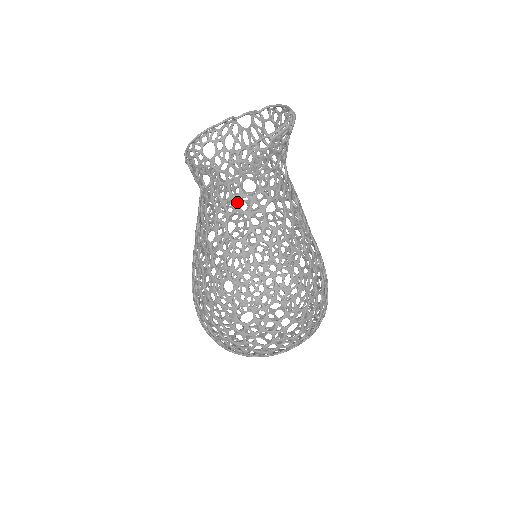
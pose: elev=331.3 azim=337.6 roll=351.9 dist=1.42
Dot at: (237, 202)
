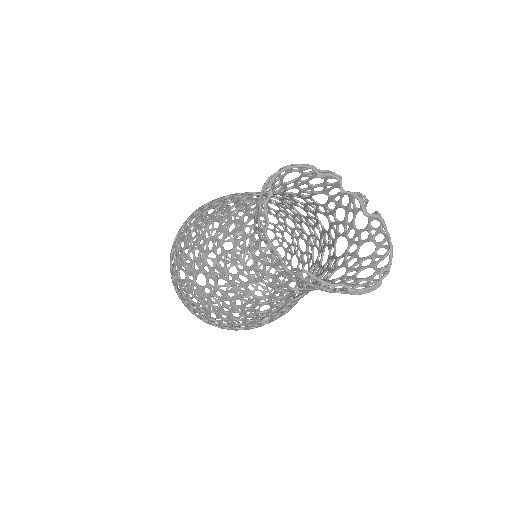
Dot at: occluded
